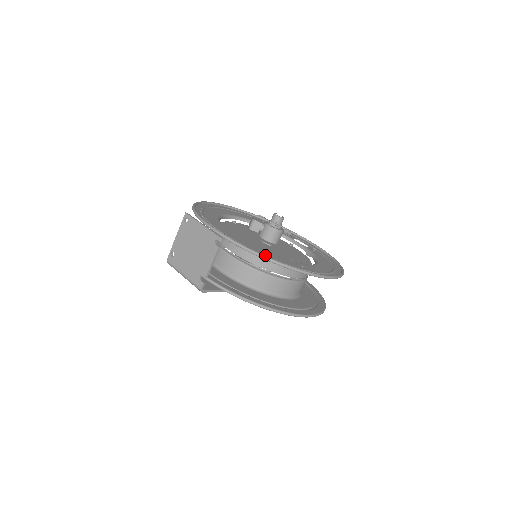
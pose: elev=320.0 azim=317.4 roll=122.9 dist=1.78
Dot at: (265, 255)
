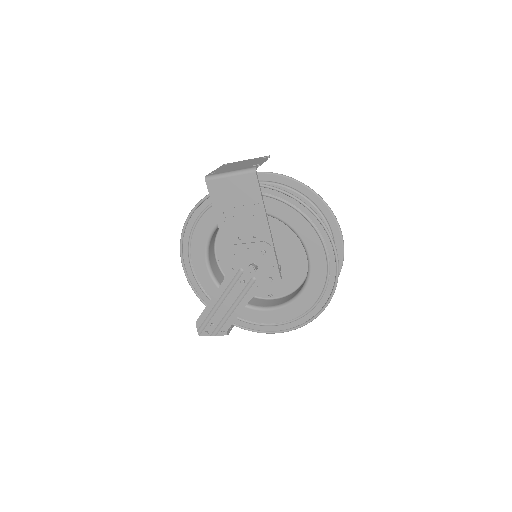
Dot at: (295, 190)
